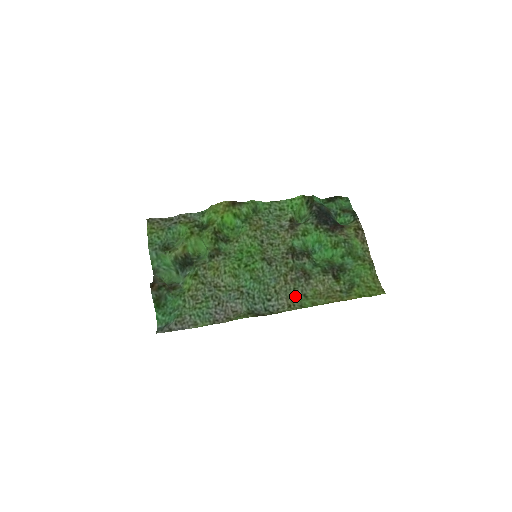
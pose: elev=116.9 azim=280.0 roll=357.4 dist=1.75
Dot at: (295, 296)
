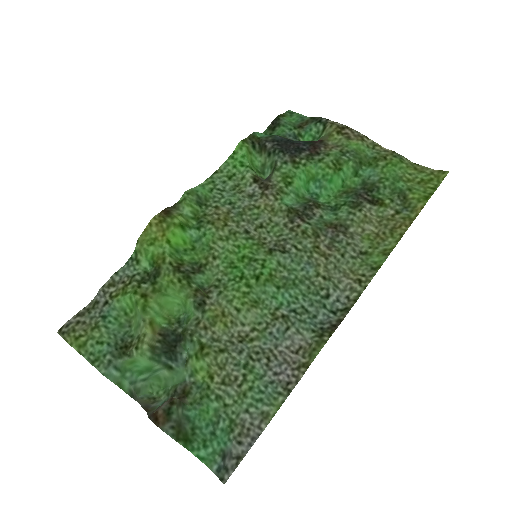
Dot at: (352, 264)
